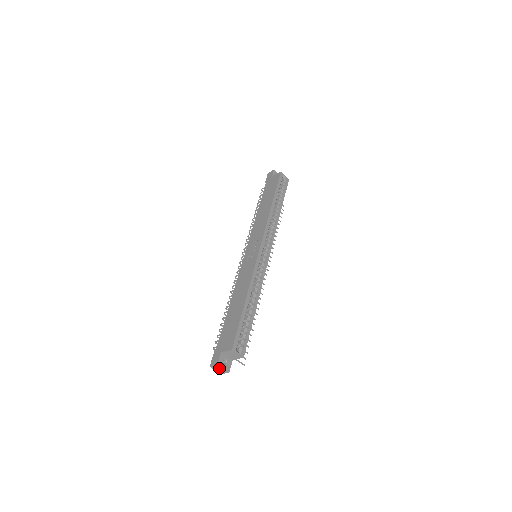
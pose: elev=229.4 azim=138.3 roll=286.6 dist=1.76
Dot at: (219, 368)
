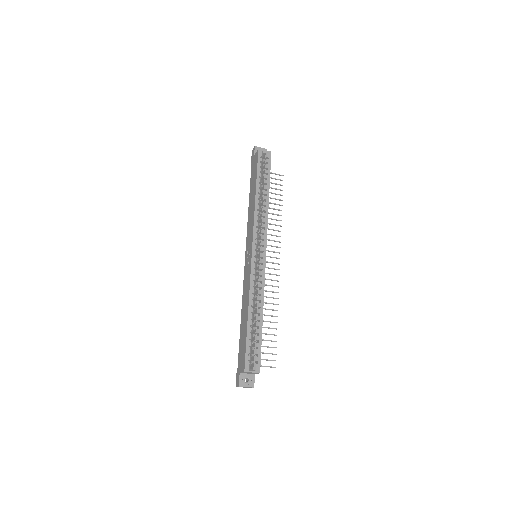
Dot at: occluded
